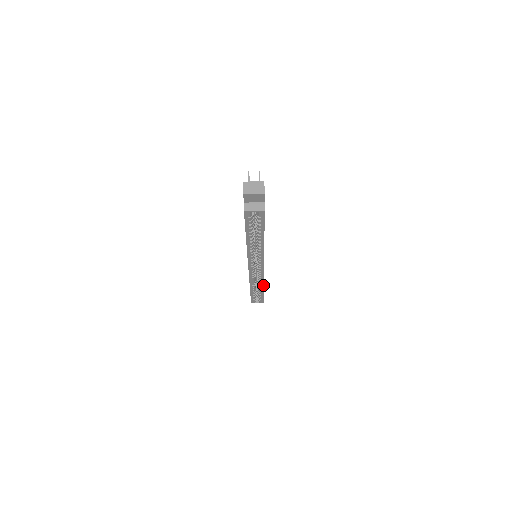
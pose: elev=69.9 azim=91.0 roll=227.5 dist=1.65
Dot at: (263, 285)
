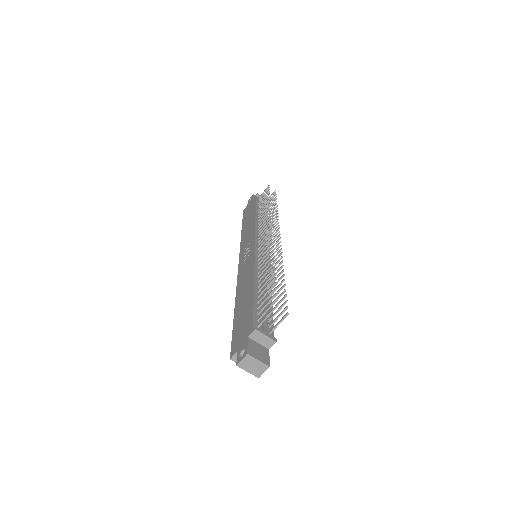
Dot at: occluded
